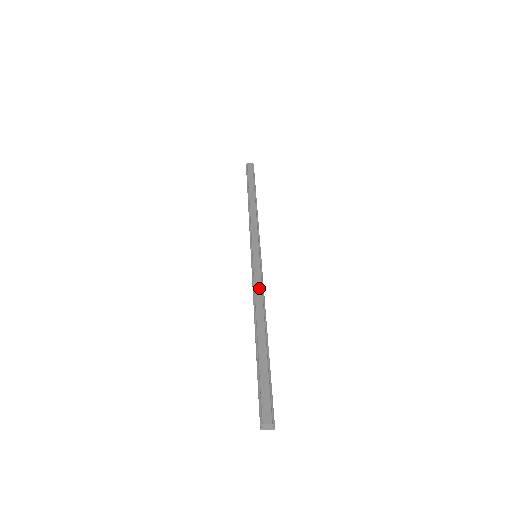
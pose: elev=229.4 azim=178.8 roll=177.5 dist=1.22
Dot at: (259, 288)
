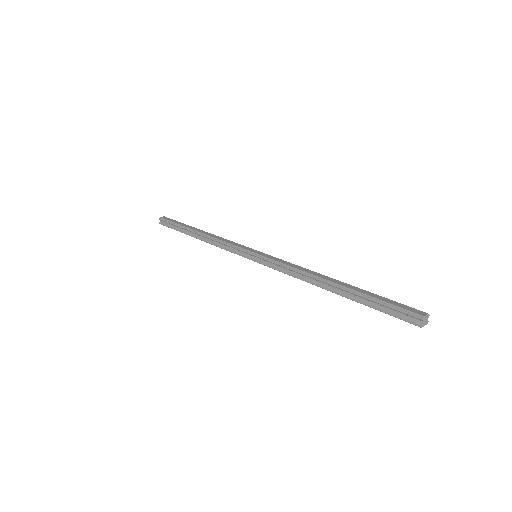
Dot at: (293, 265)
